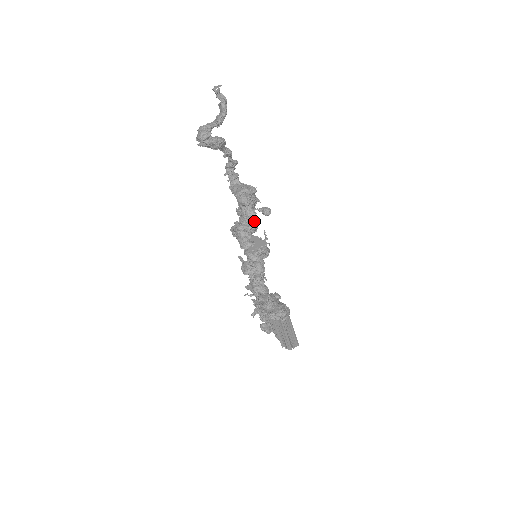
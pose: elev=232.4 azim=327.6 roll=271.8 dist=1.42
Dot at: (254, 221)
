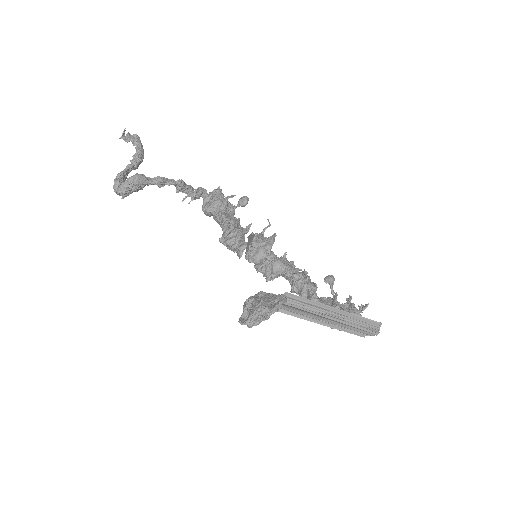
Dot at: (228, 223)
